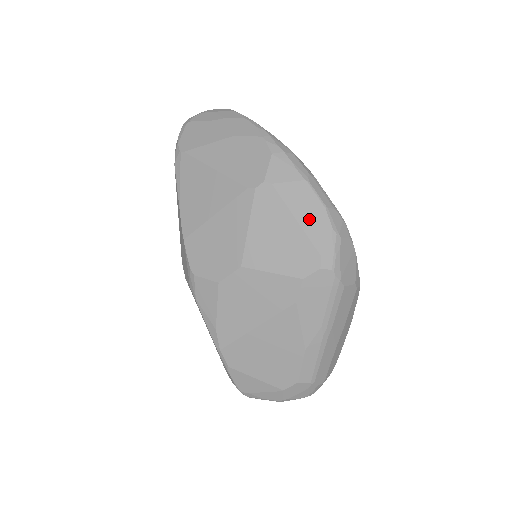
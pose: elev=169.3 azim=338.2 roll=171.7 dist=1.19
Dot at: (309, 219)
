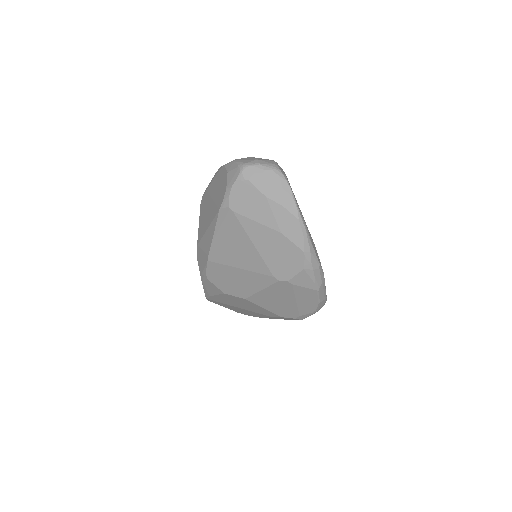
Dot at: (305, 303)
